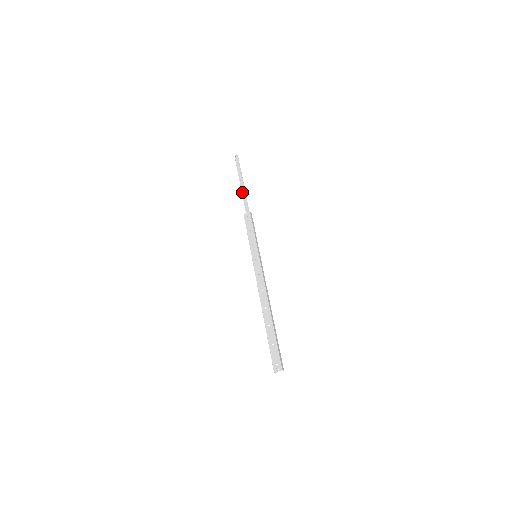
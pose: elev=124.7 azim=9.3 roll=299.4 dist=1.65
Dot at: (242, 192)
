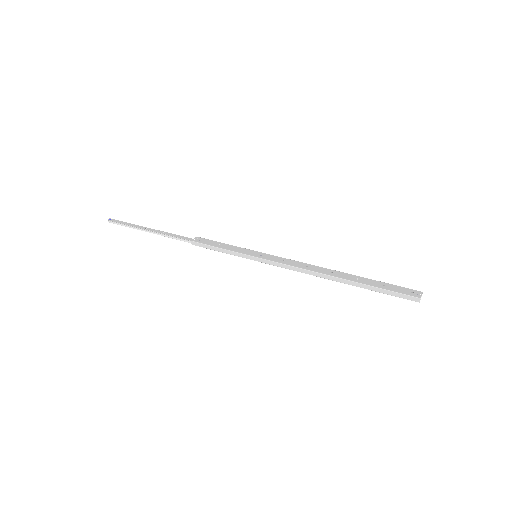
Dot at: (162, 233)
